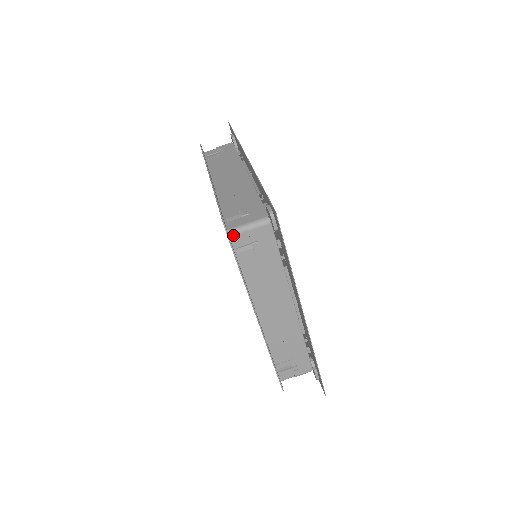
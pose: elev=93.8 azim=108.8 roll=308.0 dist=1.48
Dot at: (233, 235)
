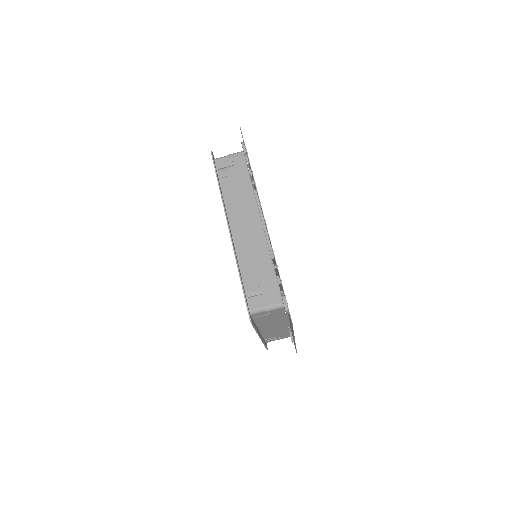
Dot at: (254, 314)
